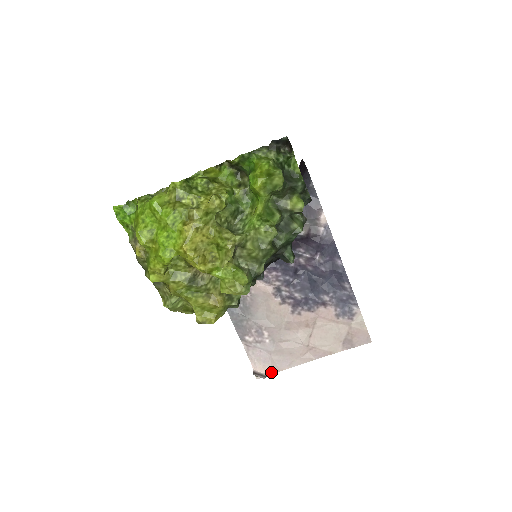
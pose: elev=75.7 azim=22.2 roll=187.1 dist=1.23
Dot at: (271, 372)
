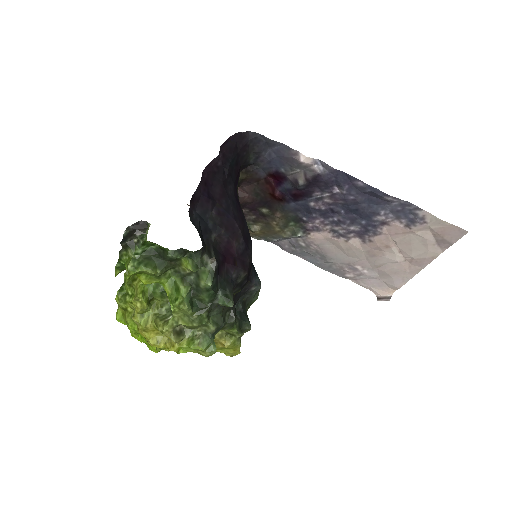
Dot at: (393, 291)
